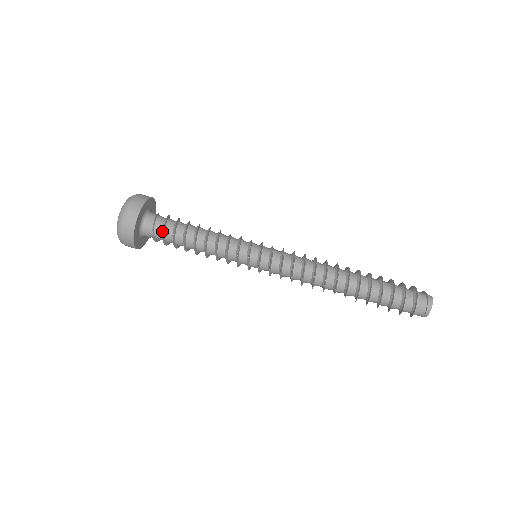
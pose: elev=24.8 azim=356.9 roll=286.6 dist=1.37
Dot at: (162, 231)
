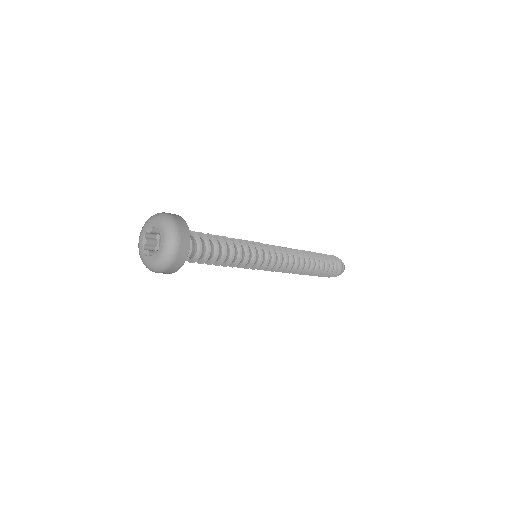
Dot at: (198, 249)
